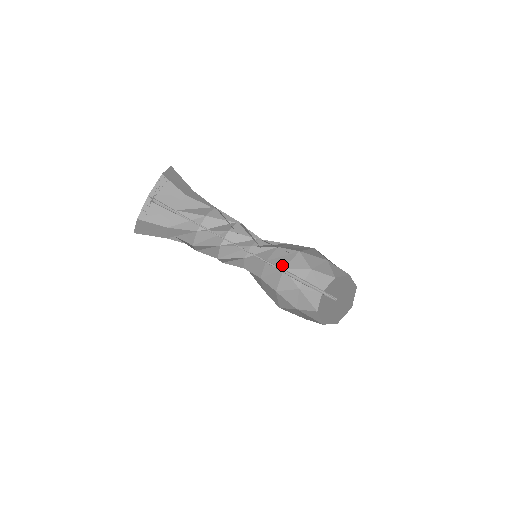
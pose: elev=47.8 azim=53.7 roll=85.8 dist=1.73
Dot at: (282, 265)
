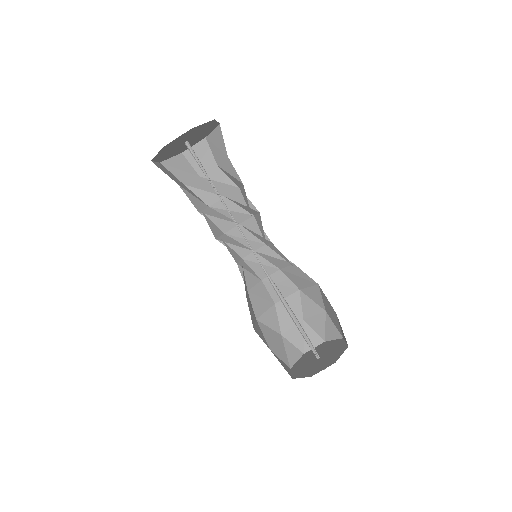
Dot at: (275, 297)
